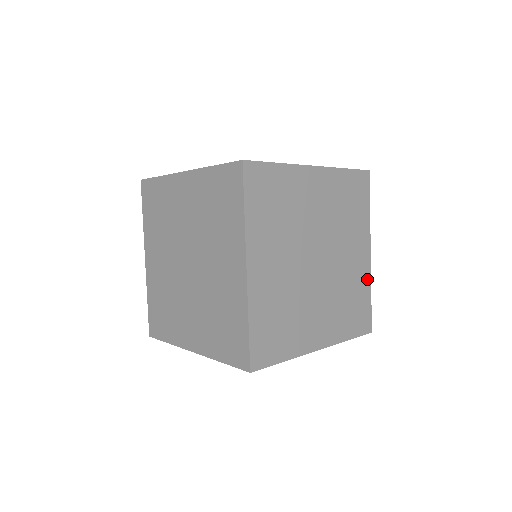
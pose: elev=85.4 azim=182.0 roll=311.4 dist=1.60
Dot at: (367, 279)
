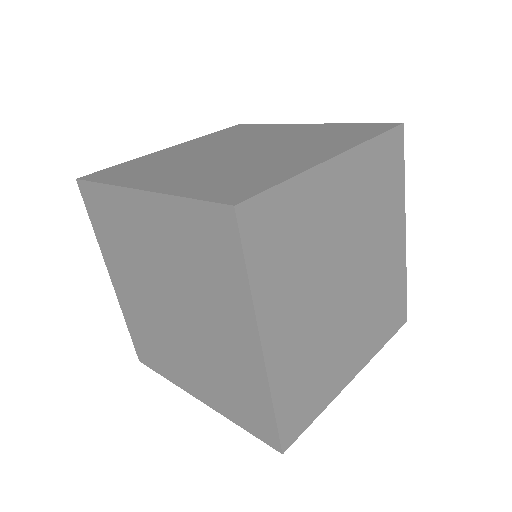
Dot at: (402, 266)
